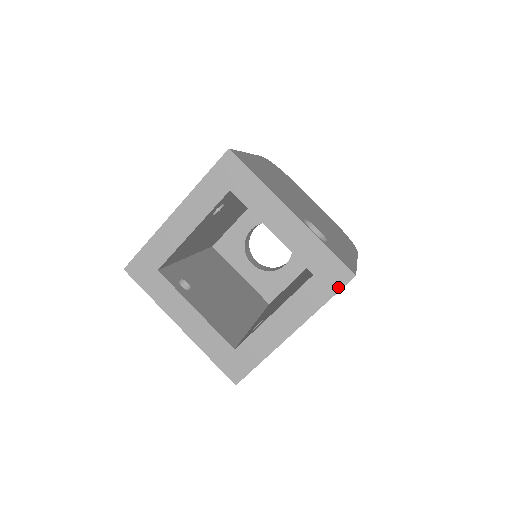
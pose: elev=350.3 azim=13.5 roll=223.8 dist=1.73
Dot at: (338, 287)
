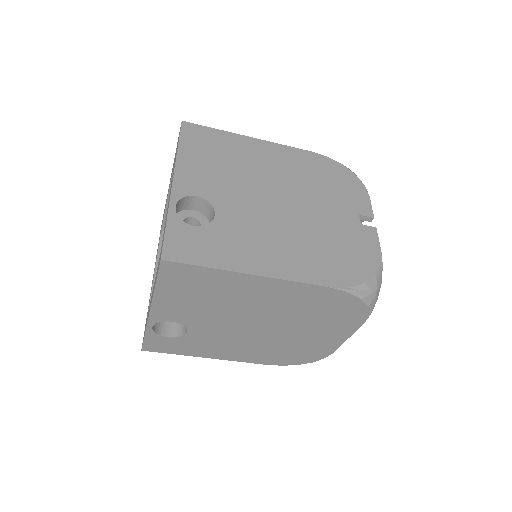
Dot at: (179, 136)
